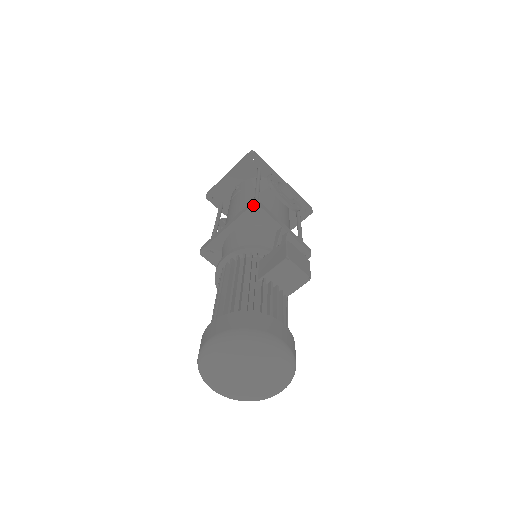
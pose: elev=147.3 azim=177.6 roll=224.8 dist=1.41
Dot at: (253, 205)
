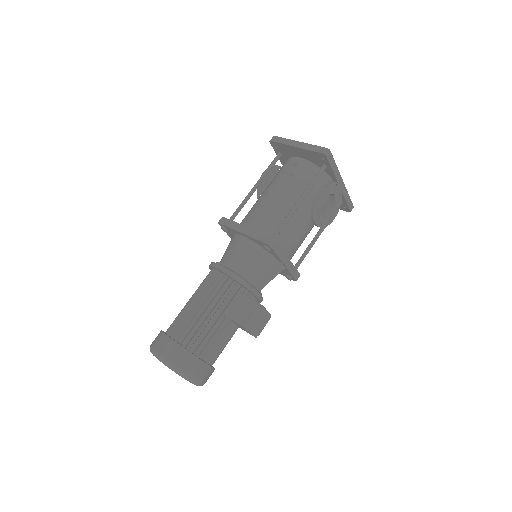
Dot at: (268, 245)
